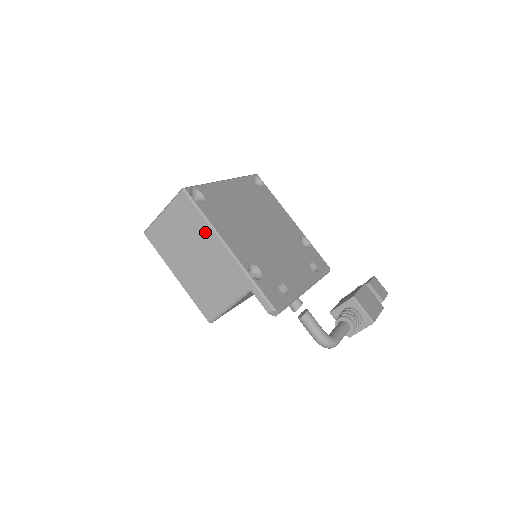
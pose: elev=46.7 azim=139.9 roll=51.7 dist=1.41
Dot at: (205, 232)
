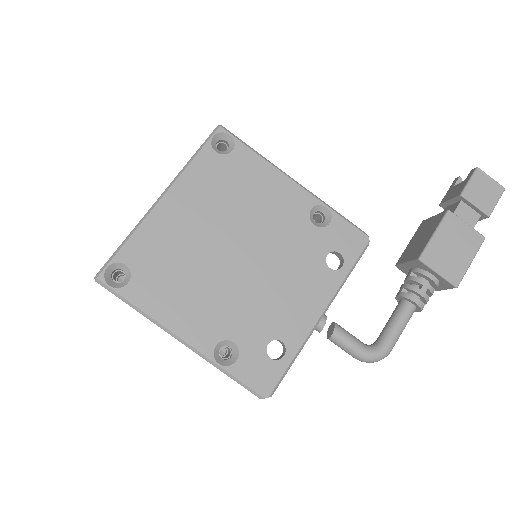
Dot at: occluded
